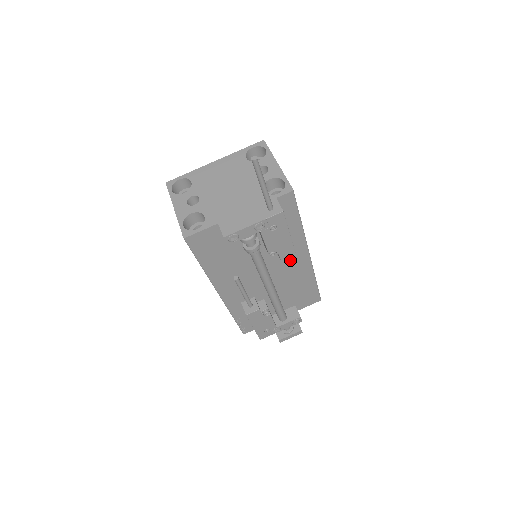
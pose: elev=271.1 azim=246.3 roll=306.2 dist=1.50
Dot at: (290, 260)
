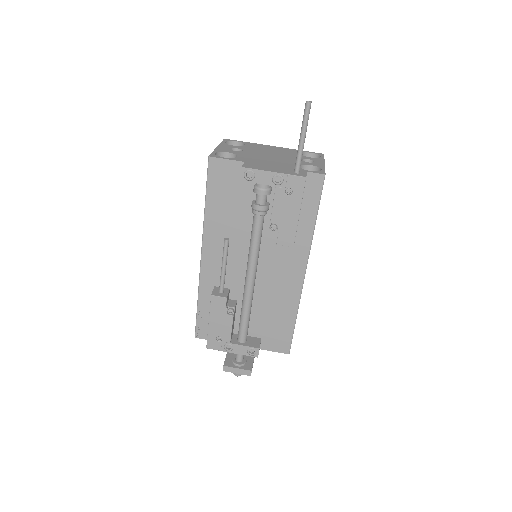
Dot at: (284, 265)
